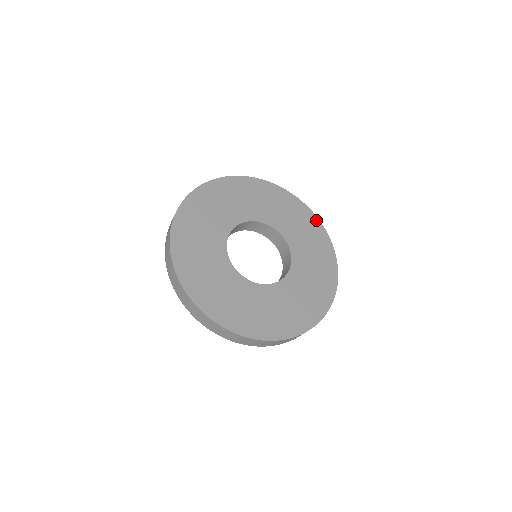
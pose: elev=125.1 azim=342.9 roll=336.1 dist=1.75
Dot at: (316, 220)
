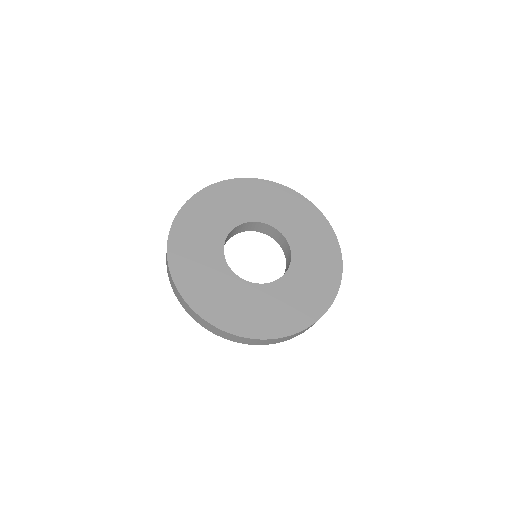
Dot at: (334, 291)
